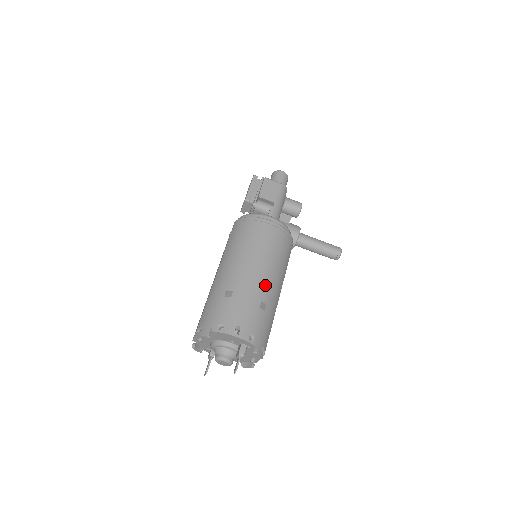
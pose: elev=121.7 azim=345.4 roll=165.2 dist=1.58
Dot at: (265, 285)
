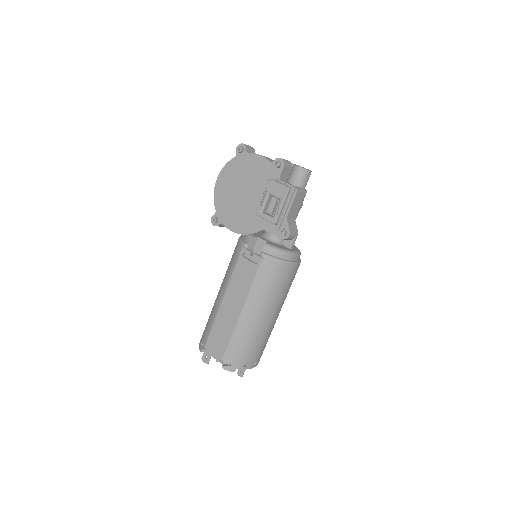
Dot at: occluded
